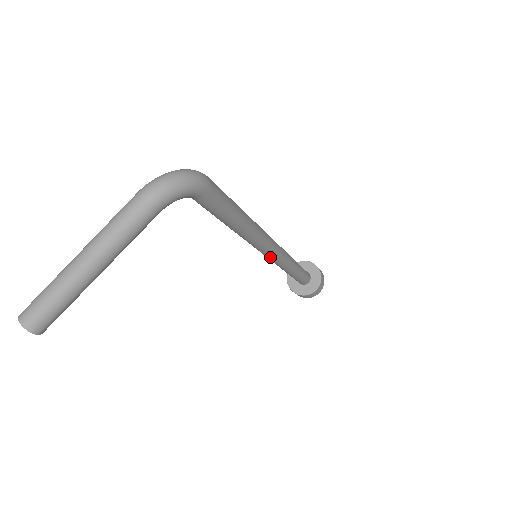
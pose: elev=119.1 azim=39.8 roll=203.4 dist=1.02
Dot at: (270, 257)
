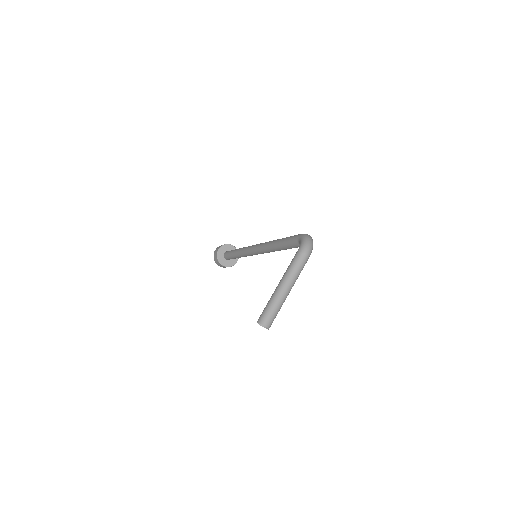
Dot at: occluded
